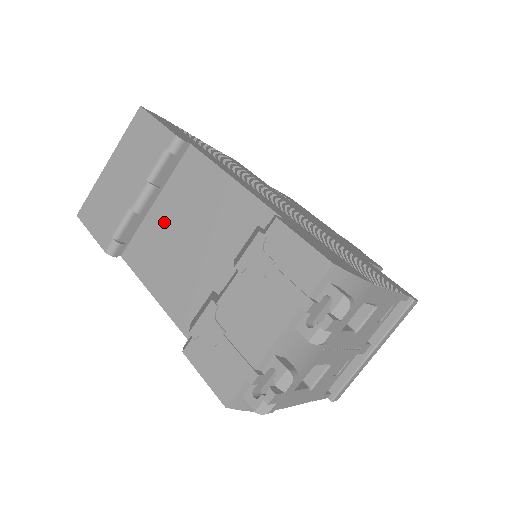
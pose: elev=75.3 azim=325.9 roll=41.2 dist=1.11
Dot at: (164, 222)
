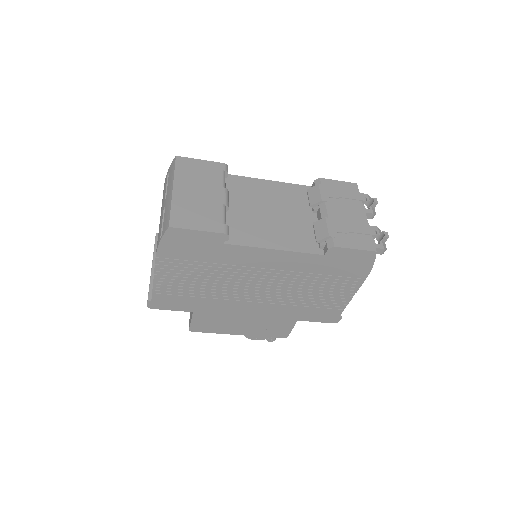
Dot at: (243, 212)
